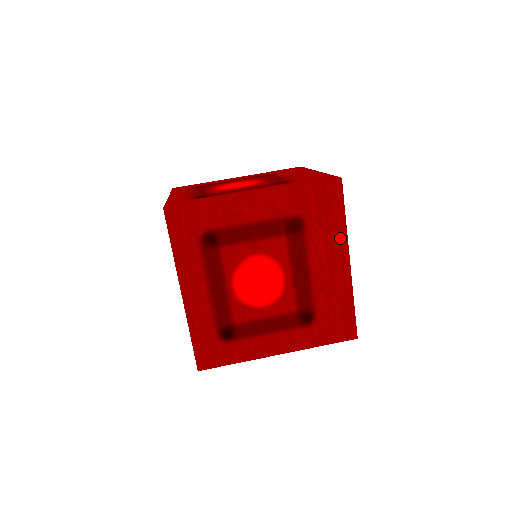
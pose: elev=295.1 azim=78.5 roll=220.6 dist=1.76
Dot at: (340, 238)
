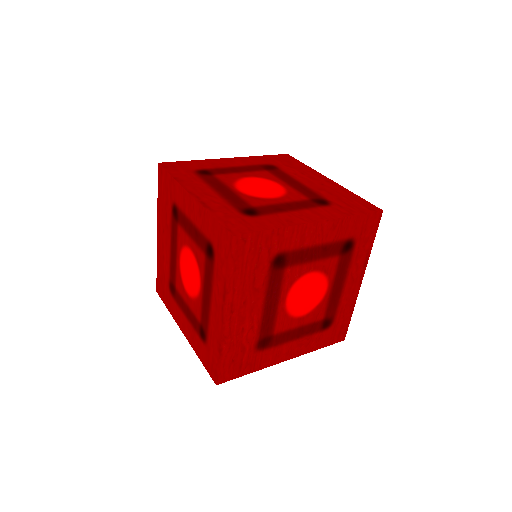
Dot at: (310, 171)
